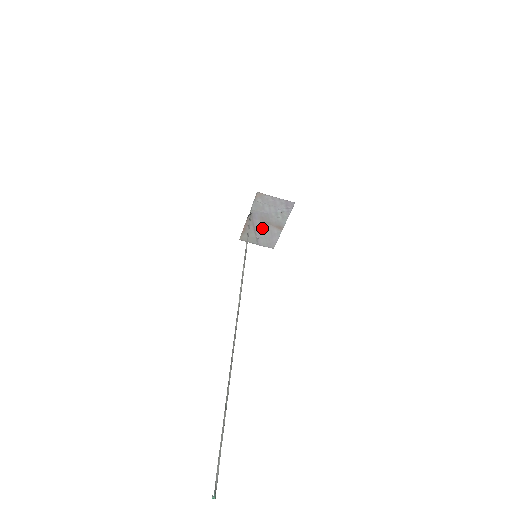
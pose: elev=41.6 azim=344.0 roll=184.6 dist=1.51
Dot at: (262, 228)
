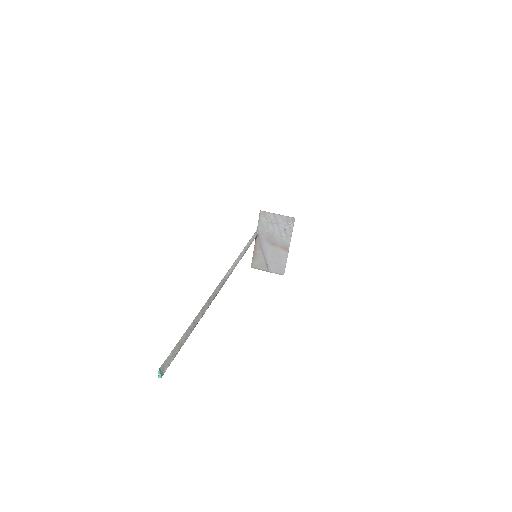
Dot at: (270, 251)
